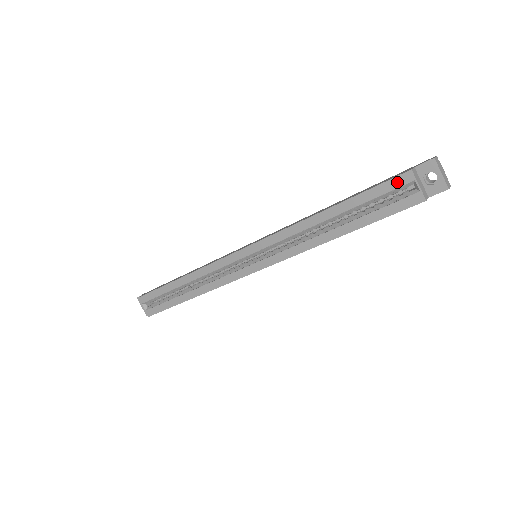
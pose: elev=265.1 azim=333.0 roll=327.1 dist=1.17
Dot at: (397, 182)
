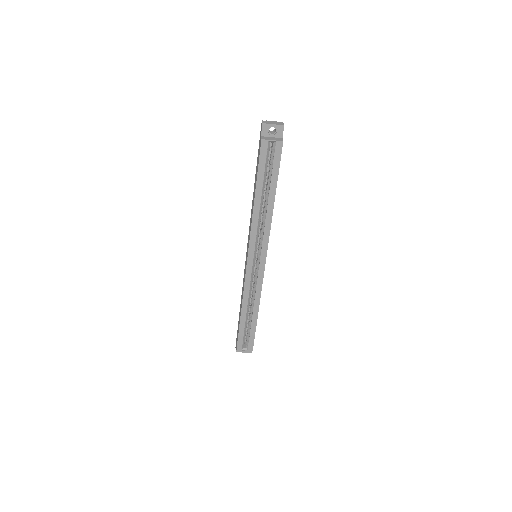
Dot at: (263, 151)
